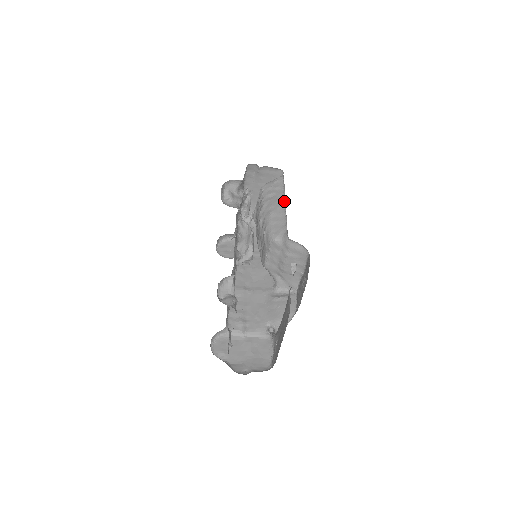
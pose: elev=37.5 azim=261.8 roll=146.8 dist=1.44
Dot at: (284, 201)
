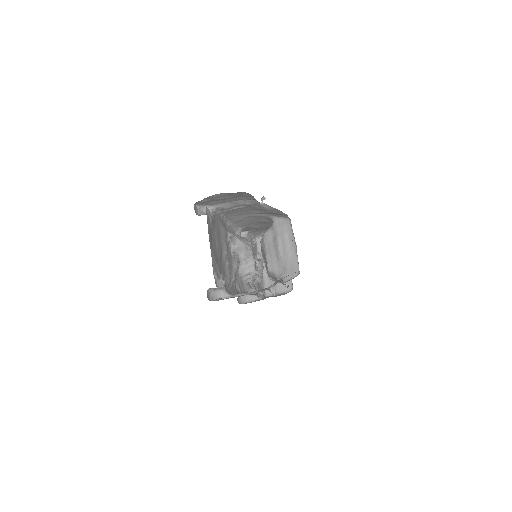
Dot at: occluded
